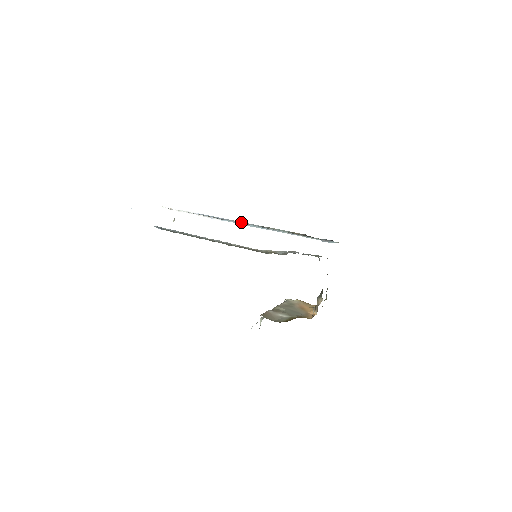
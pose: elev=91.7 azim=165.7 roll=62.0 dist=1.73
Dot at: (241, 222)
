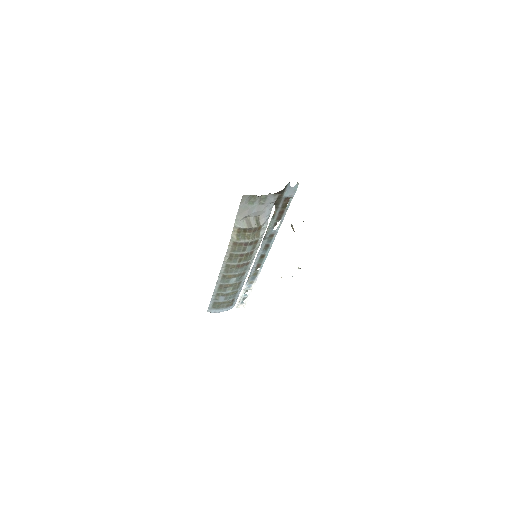
Dot at: (258, 254)
